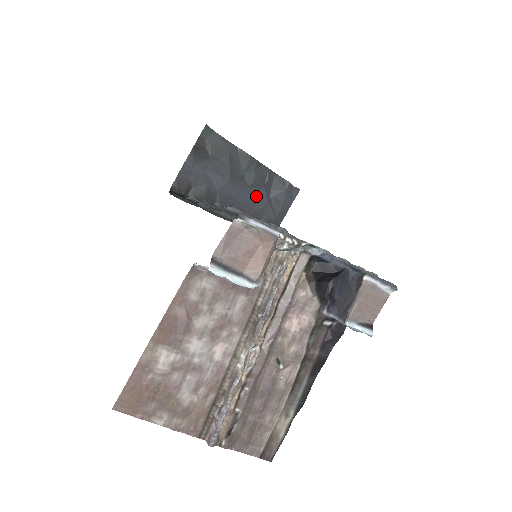
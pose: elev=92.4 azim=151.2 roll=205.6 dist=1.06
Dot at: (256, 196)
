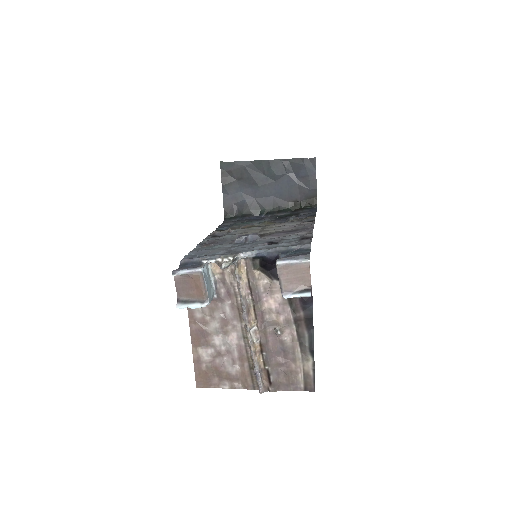
Dot at: (285, 184)
